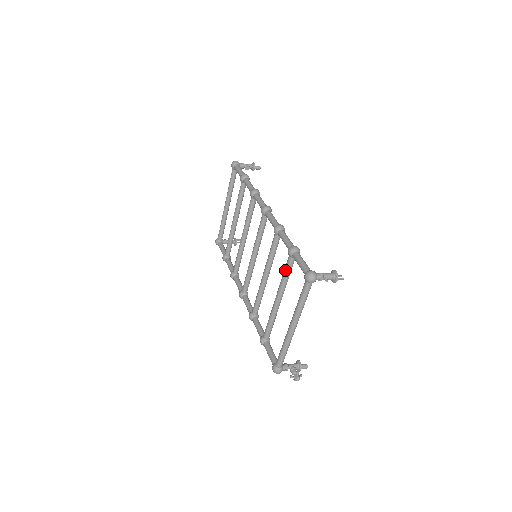
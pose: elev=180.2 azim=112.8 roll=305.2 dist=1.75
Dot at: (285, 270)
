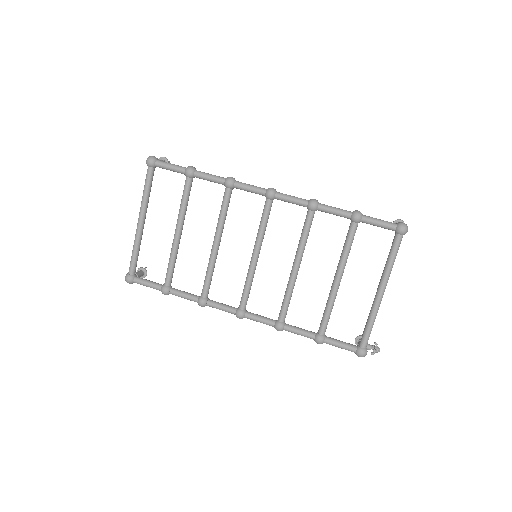
Dot at: (350, 241)
